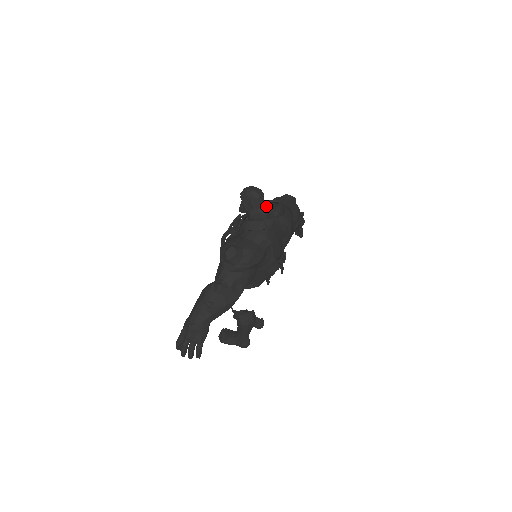
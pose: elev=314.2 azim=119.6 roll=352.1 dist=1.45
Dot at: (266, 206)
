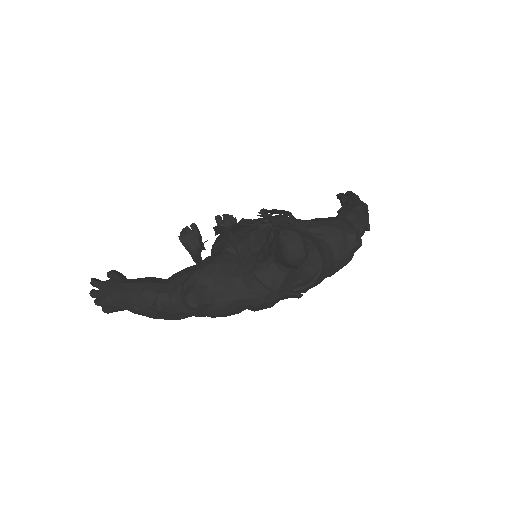
Dot at: (297, 267)
